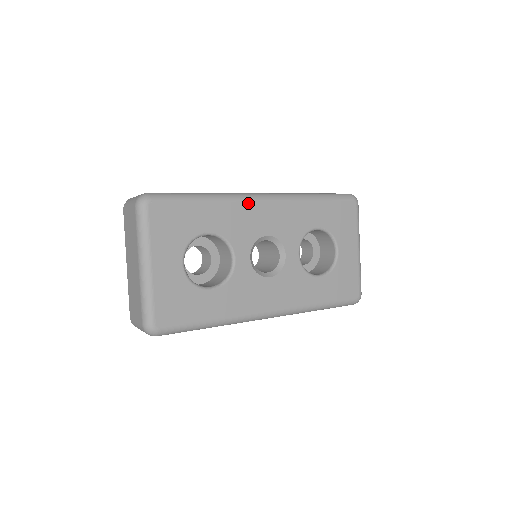
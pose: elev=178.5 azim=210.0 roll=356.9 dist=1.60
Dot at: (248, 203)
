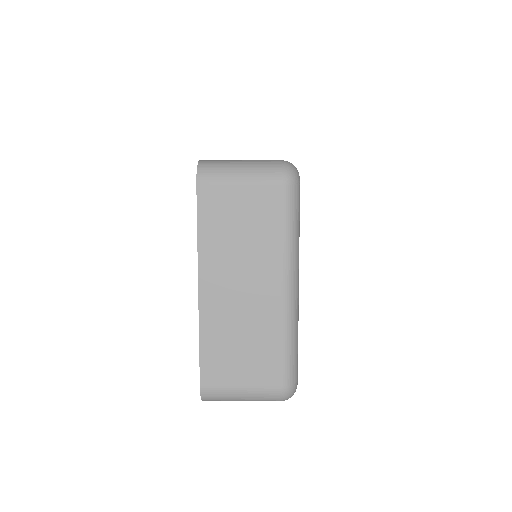
Dot at: occluded
